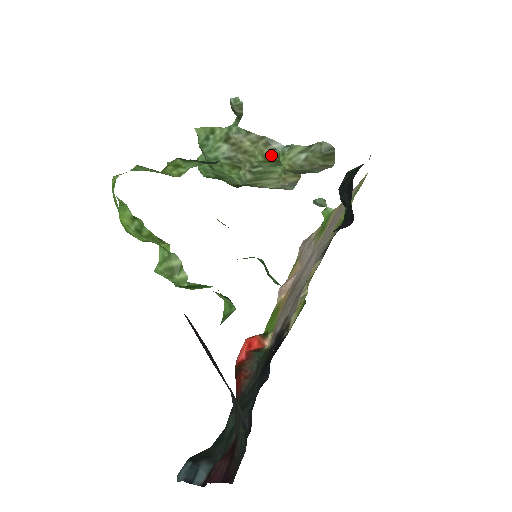
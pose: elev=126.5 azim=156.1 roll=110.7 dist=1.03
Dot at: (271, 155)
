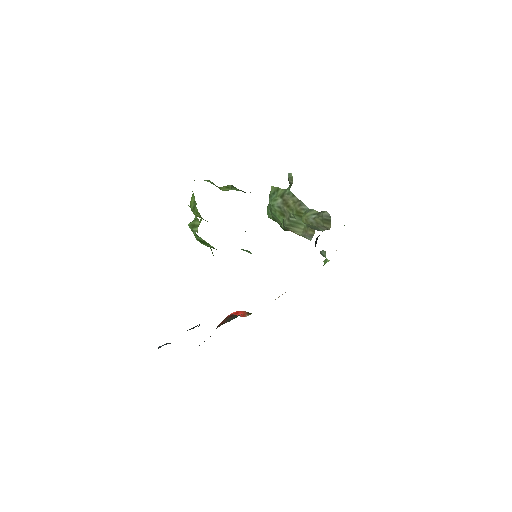
Dot at: (300, 212)
